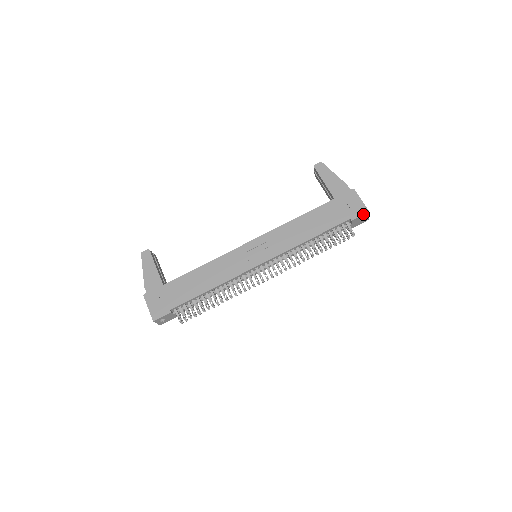
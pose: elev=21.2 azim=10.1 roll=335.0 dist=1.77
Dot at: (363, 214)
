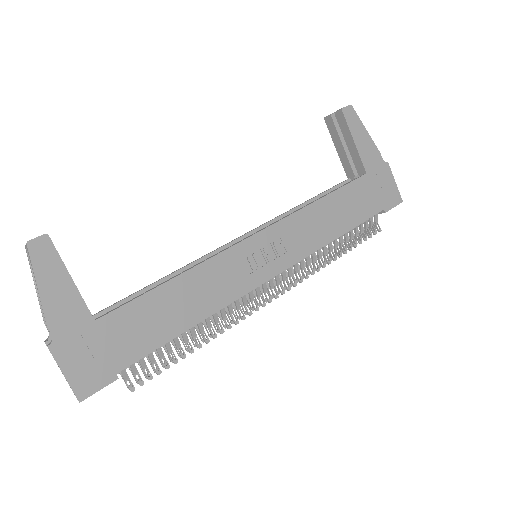
Dot at: (397, 204)
